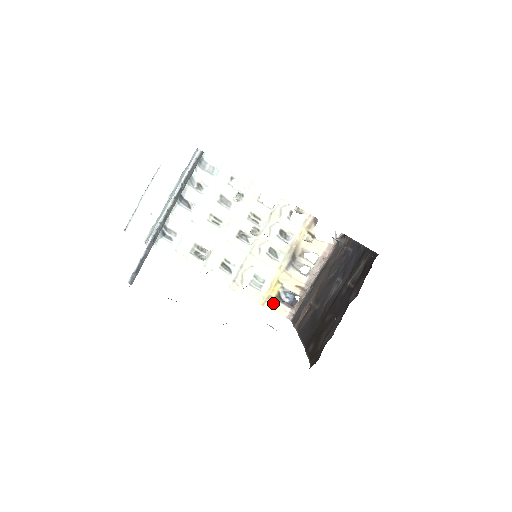
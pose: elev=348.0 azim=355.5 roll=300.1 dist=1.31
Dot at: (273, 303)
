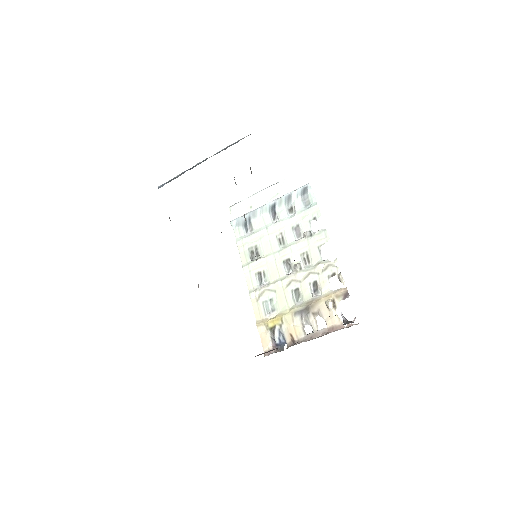
Dot at: (265, 332)
